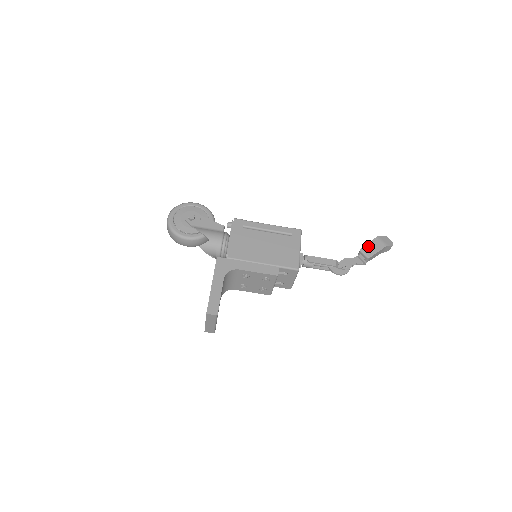
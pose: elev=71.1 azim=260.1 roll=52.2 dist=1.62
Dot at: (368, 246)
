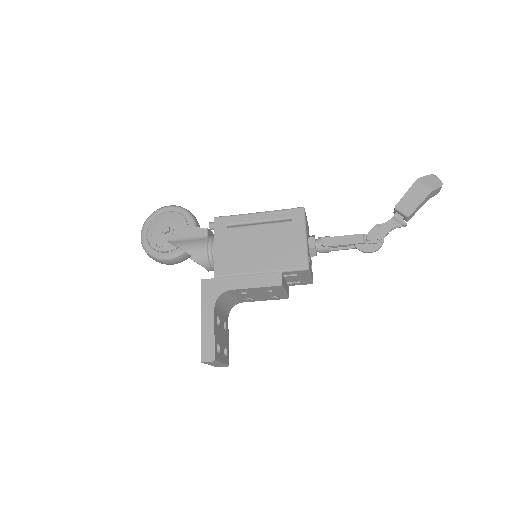
Dot at: (405, 199)
